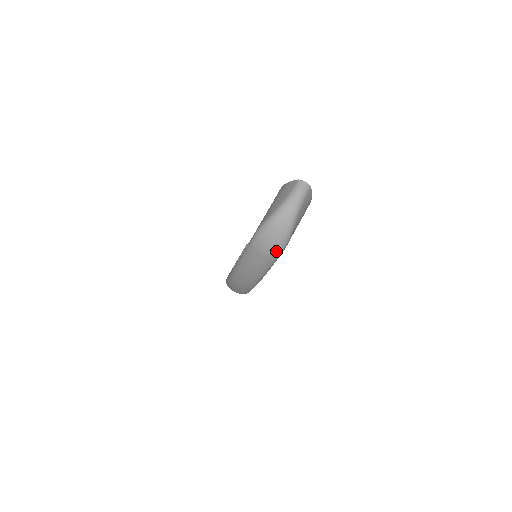
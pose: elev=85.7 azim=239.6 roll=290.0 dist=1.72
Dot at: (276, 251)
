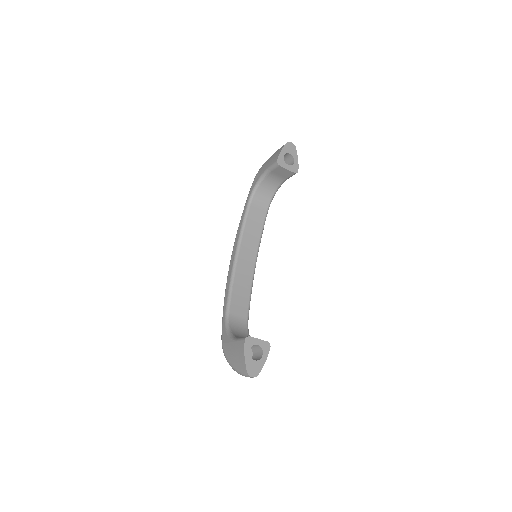
Dot at: occluded
